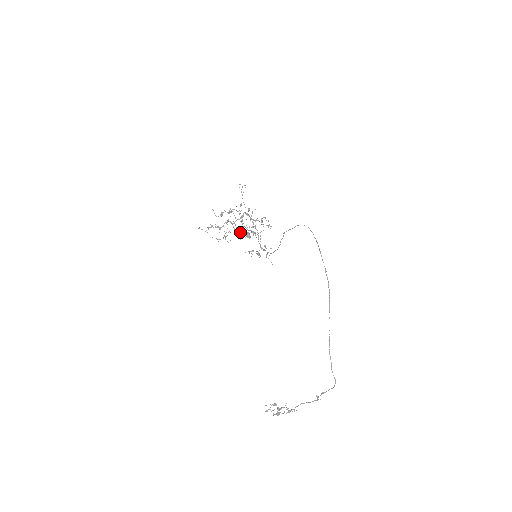
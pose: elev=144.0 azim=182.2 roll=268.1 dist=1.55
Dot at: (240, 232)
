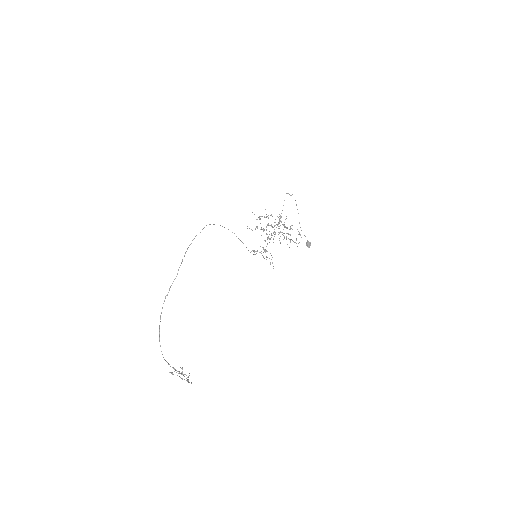
Dot at: occluded
